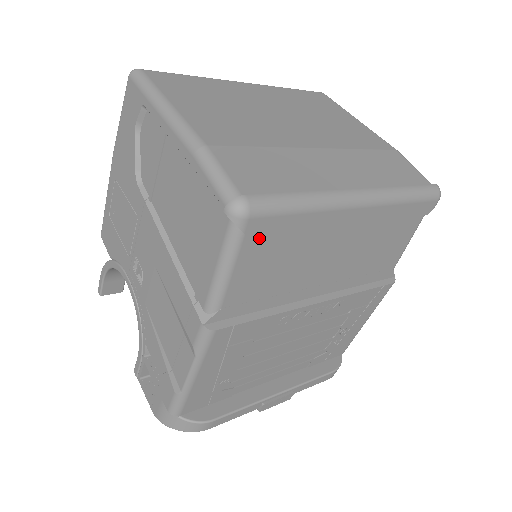
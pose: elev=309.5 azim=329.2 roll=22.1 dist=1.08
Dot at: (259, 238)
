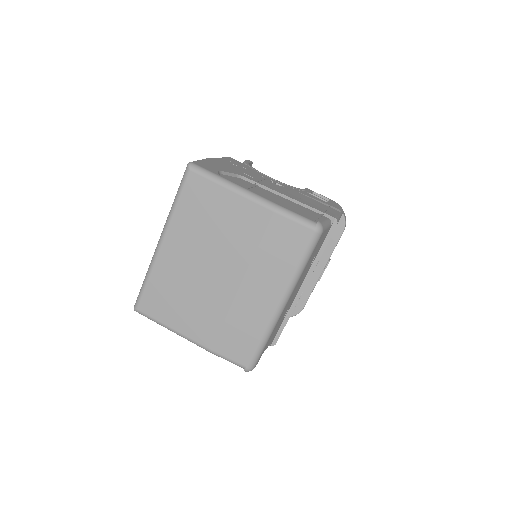
Dot at: occluded
